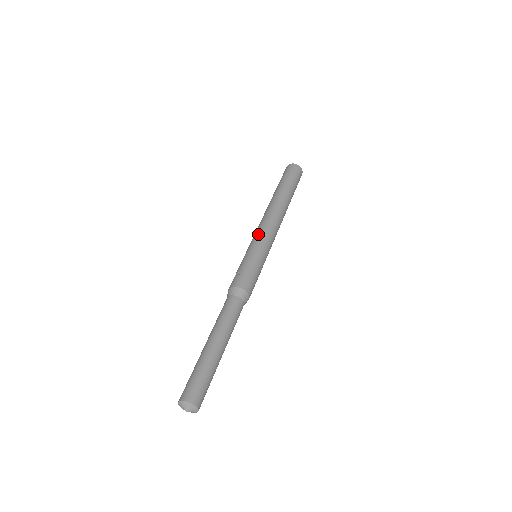
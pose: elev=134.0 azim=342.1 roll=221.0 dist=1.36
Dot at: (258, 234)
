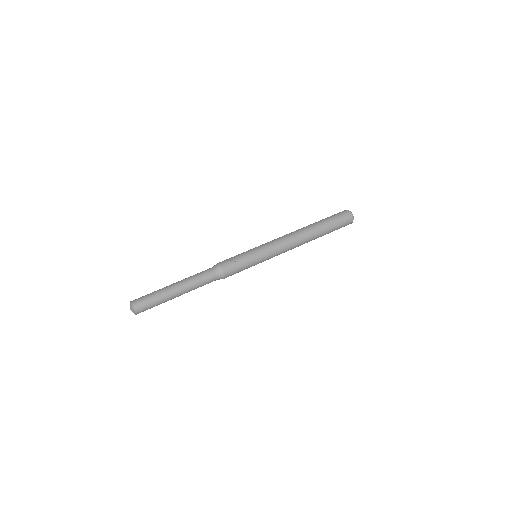
Dot at: (272, 247)
